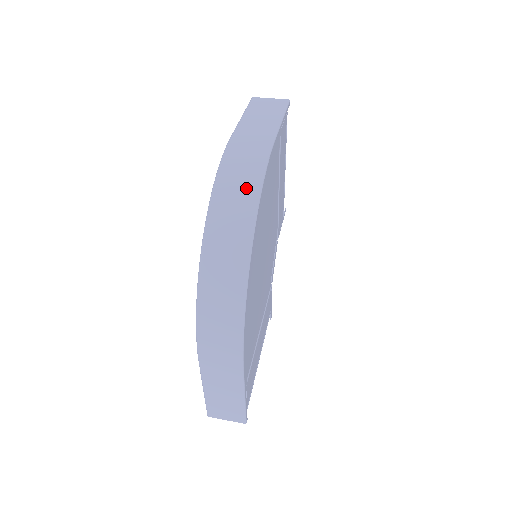
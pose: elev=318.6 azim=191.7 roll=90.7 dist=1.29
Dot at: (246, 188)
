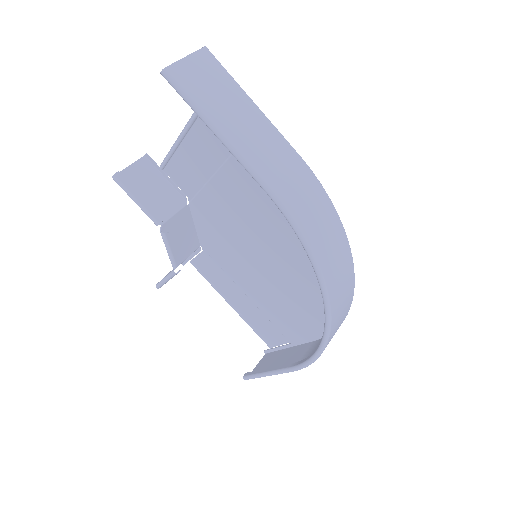
Dot at: (337, 240)
